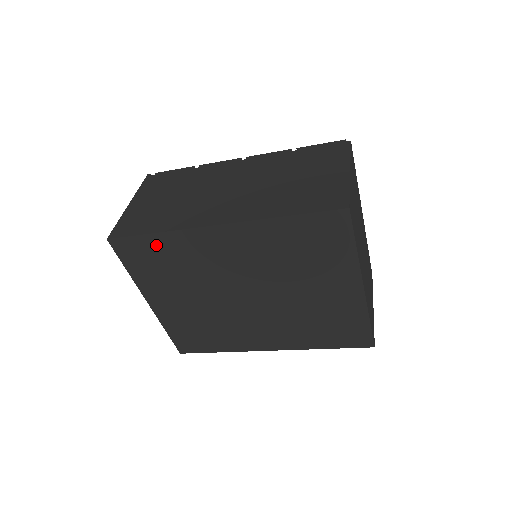
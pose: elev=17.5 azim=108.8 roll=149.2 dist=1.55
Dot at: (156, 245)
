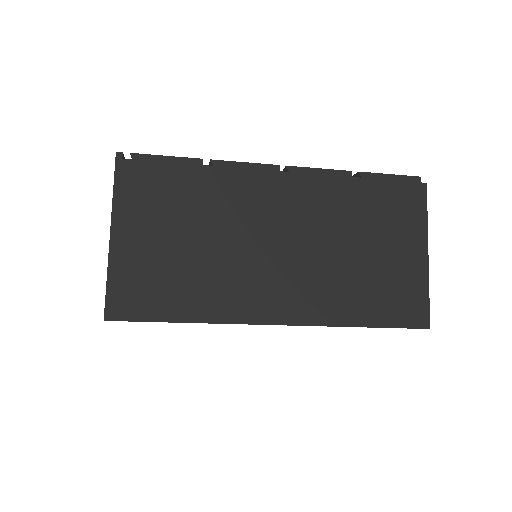
Dot at: occluded
